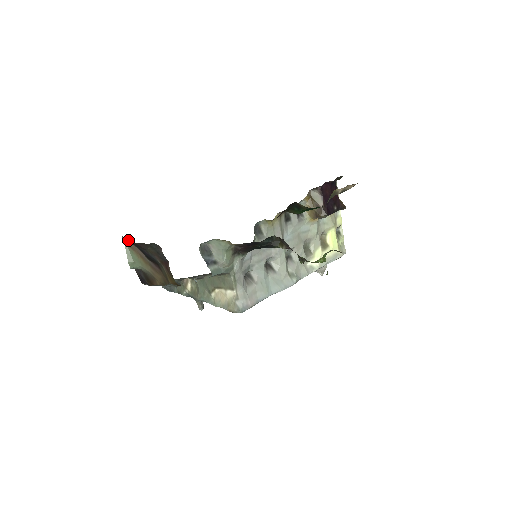
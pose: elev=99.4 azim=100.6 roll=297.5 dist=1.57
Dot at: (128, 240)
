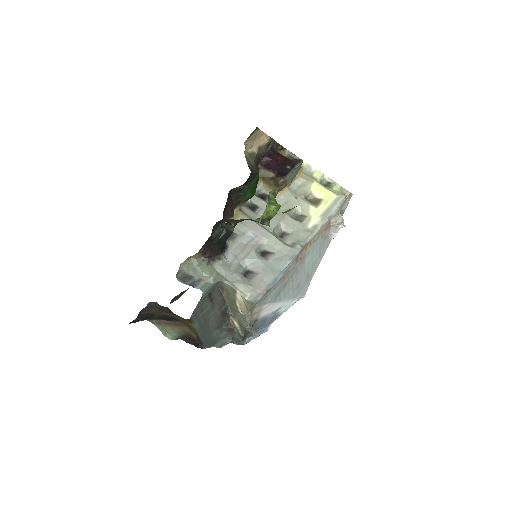
Dot at: (153, 320)
